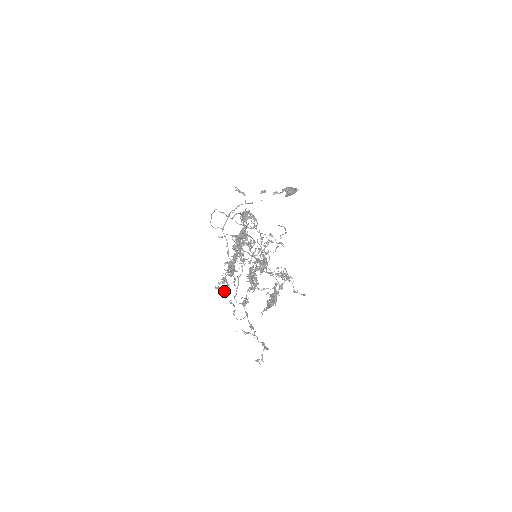
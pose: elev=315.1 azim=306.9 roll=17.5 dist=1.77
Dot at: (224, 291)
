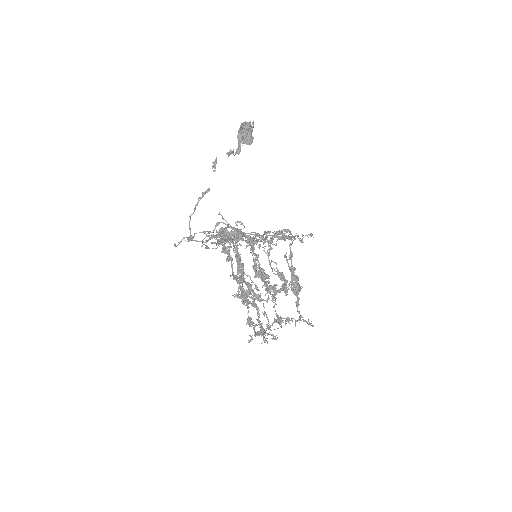
Dot at: occluded
